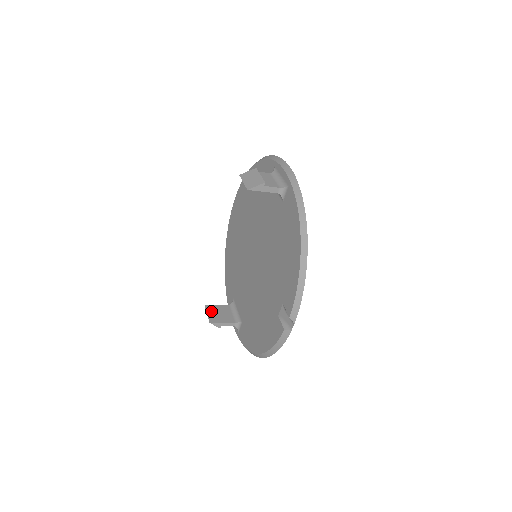
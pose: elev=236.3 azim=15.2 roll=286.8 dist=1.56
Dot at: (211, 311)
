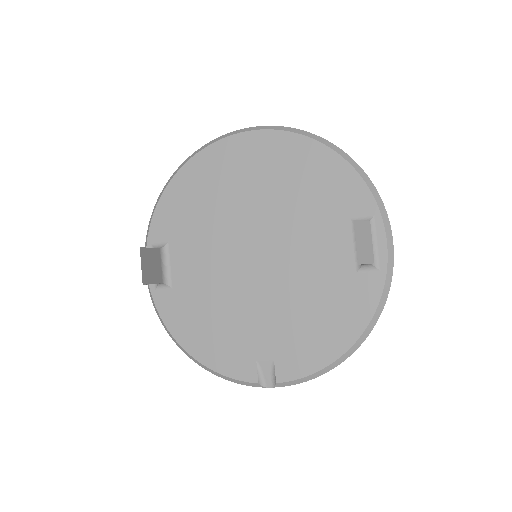
Dot at: (145, 261)
